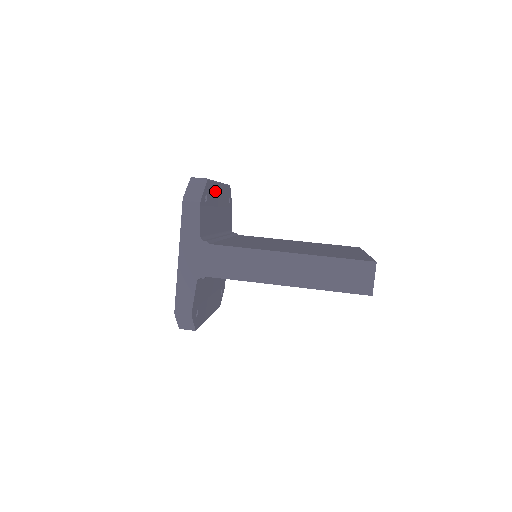
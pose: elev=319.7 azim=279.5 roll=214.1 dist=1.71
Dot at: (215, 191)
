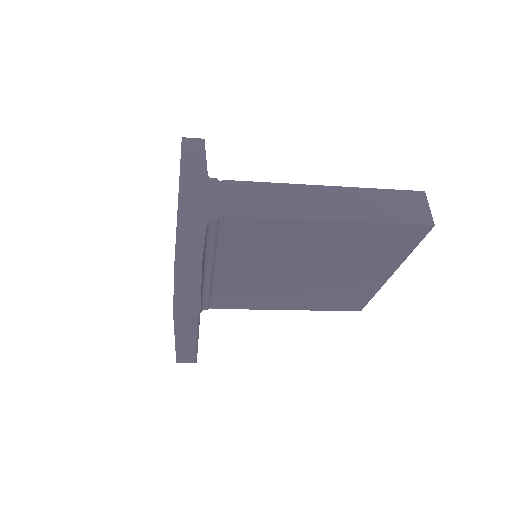
Dot at: occluded
